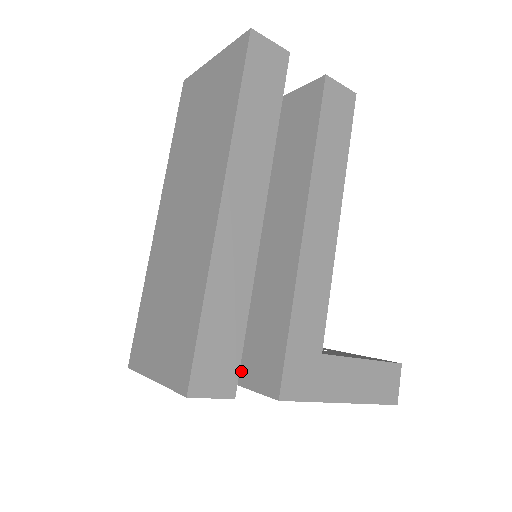
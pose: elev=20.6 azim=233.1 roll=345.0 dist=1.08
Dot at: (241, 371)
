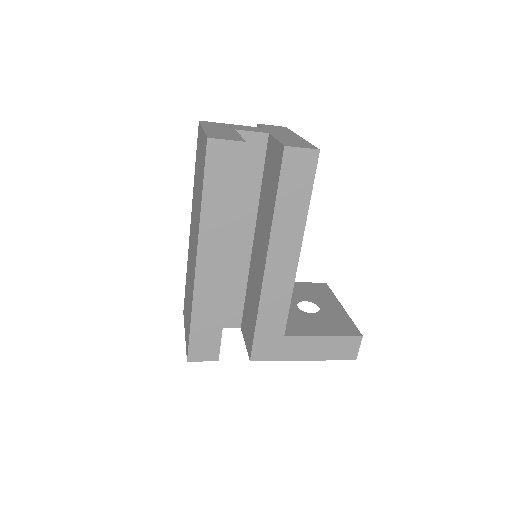
Dot at: (244, 328)
